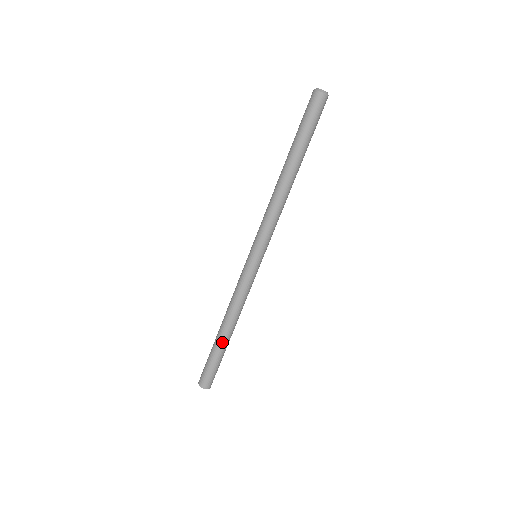
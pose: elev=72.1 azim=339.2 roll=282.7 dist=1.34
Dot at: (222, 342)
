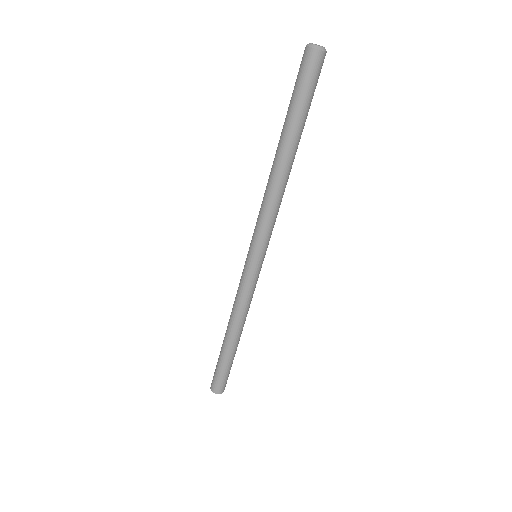
Dot at: (232, 349)
